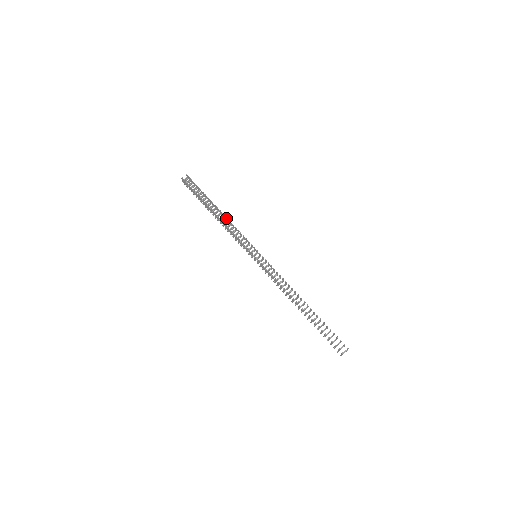
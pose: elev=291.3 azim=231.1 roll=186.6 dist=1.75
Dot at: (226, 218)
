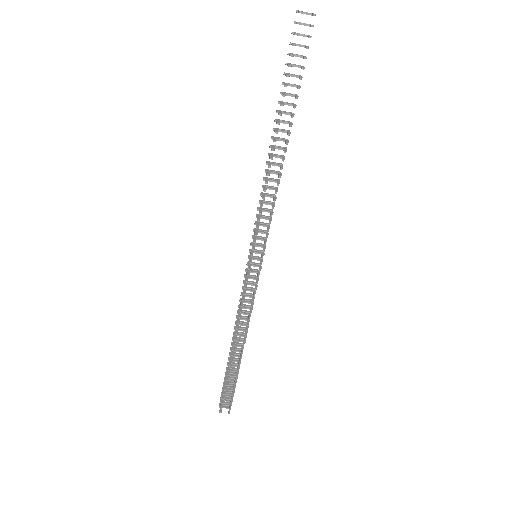
Dot at: (282, 166)
